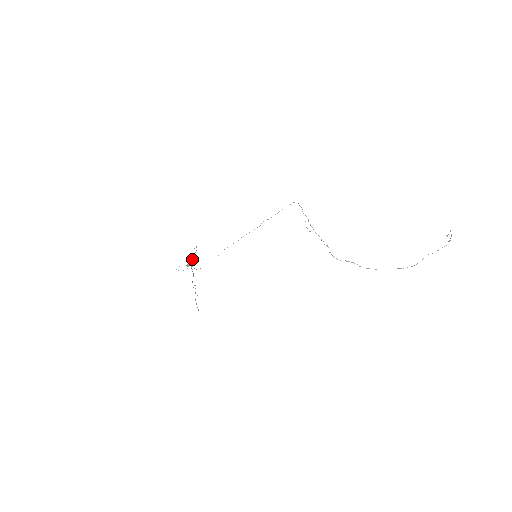
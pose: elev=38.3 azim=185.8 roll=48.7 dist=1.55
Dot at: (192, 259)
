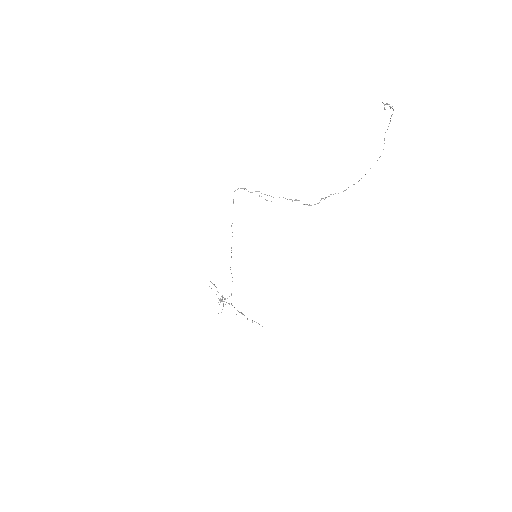
Dot at: occluded
